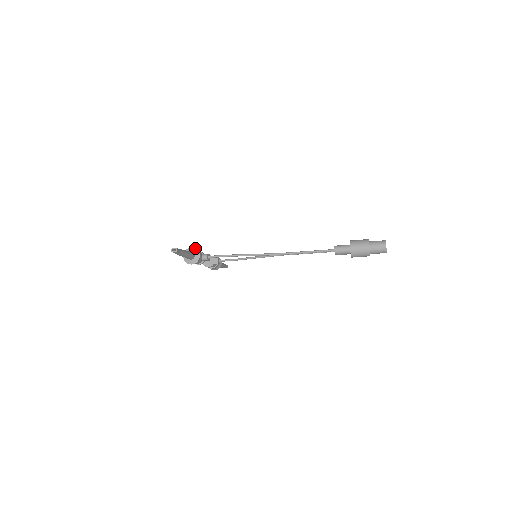
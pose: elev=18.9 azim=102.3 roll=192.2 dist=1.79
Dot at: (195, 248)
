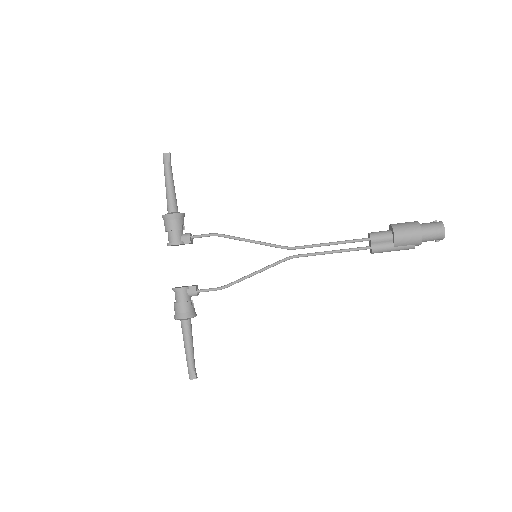
Dot at: occluded
